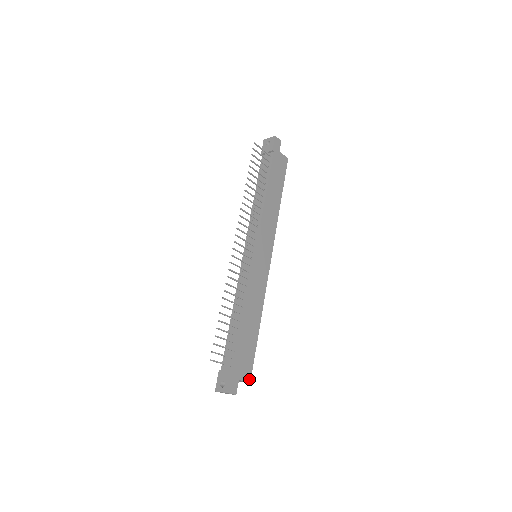
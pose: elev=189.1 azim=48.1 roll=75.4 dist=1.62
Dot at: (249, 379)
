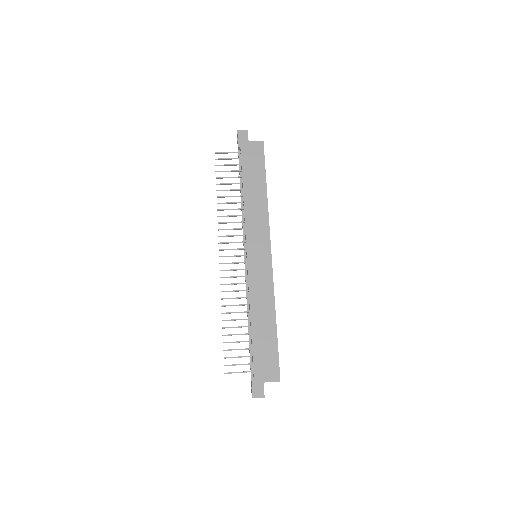
Dot at: (278, 378)
